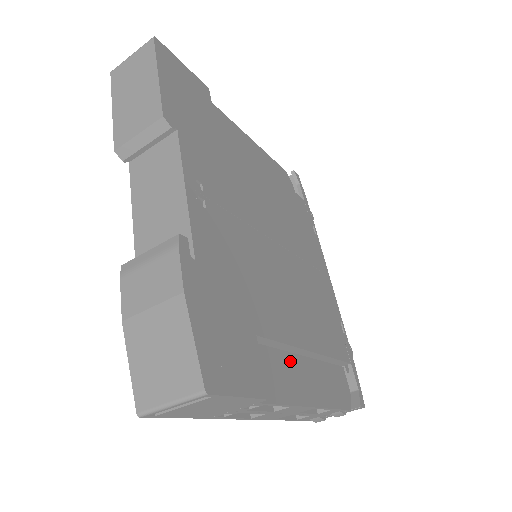
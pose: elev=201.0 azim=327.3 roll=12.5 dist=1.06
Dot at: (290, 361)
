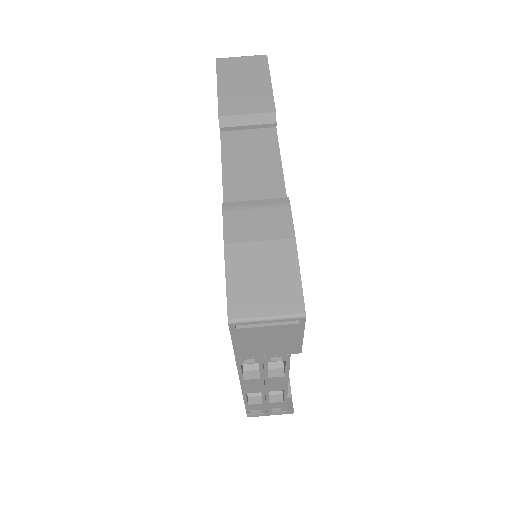
Dot at: occluded
